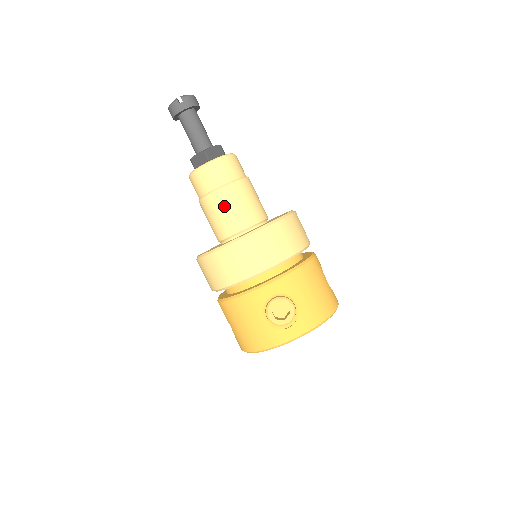
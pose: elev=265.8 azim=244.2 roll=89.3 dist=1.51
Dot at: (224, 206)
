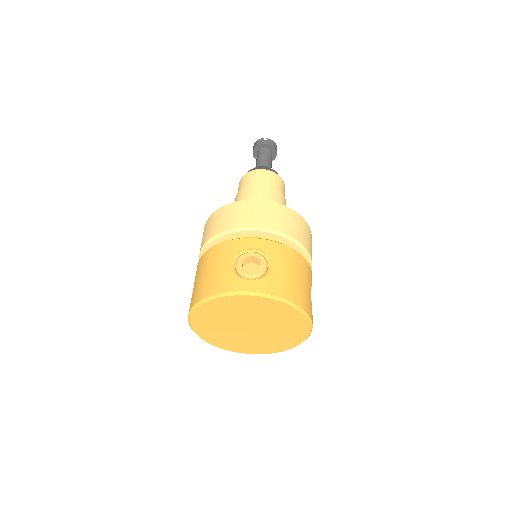
Dot at: (254, 195)
